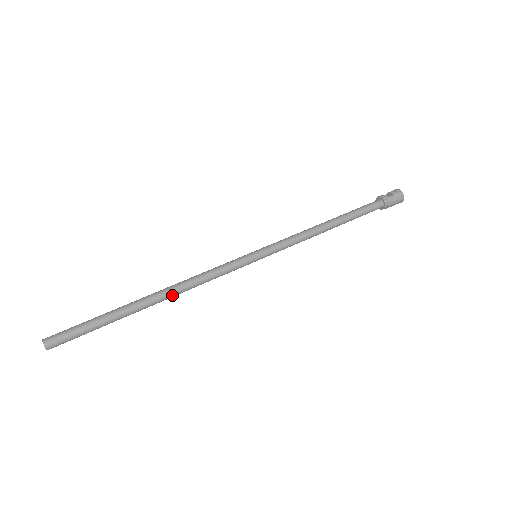
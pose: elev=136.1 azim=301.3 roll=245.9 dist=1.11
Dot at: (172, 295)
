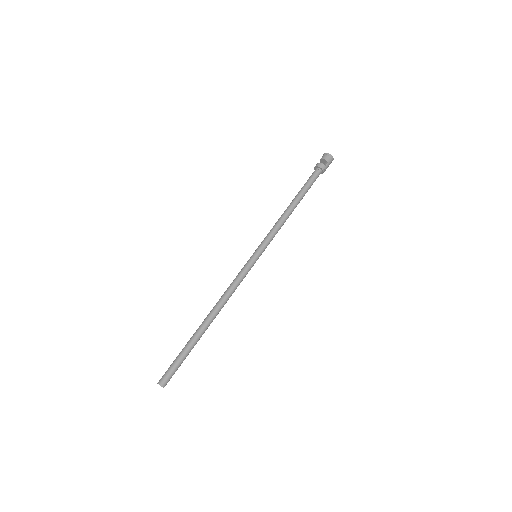
Dot at: (218, 313)
